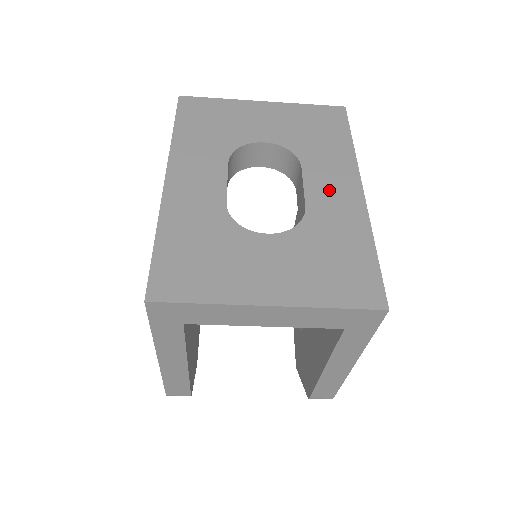
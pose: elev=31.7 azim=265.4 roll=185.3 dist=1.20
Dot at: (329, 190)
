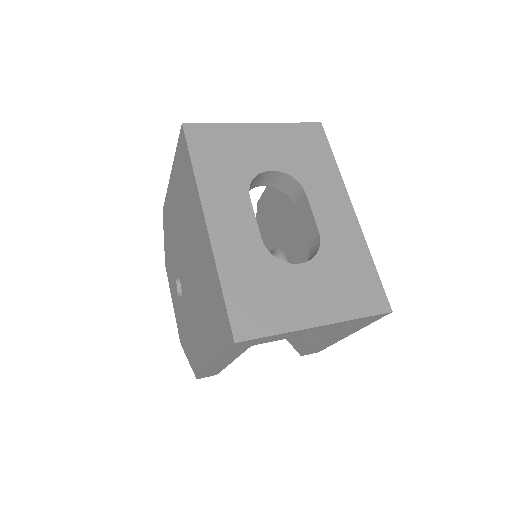
Dot at: (331, 214)
